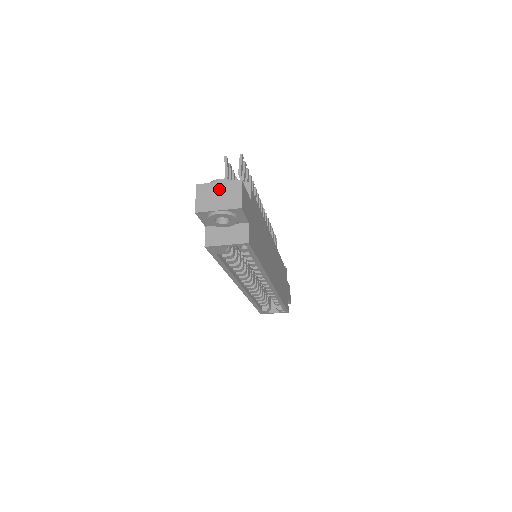
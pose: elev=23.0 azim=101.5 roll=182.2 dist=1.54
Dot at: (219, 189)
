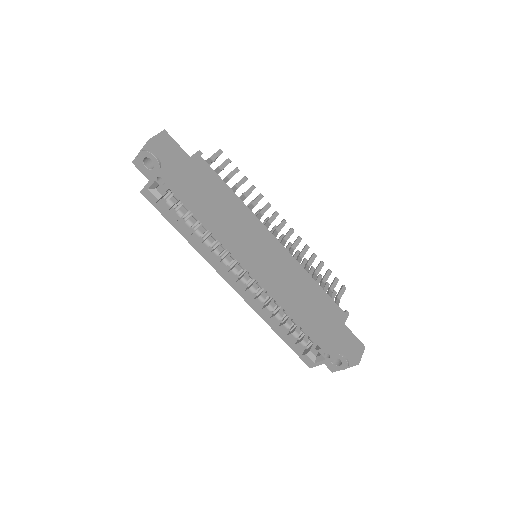
Dot at: occluded
